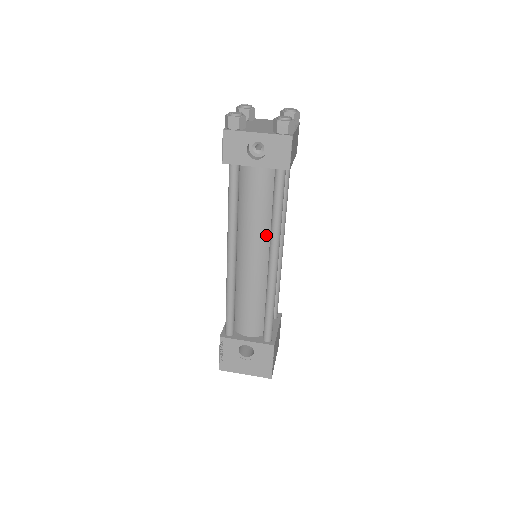
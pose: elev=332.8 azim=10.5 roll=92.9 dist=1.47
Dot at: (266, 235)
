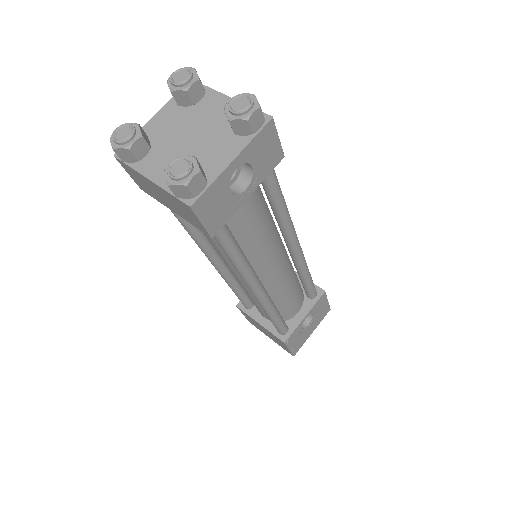
Dot at: (275, 234)
